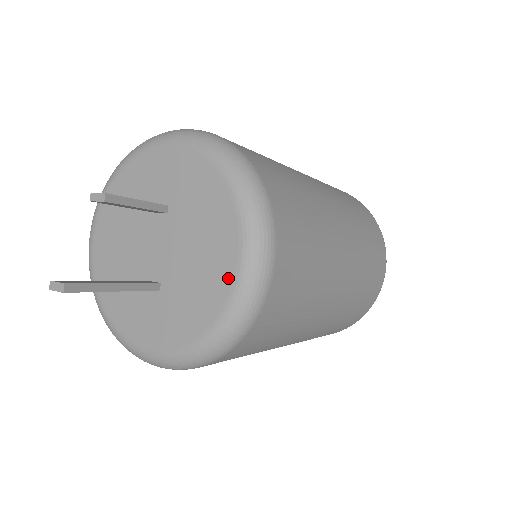
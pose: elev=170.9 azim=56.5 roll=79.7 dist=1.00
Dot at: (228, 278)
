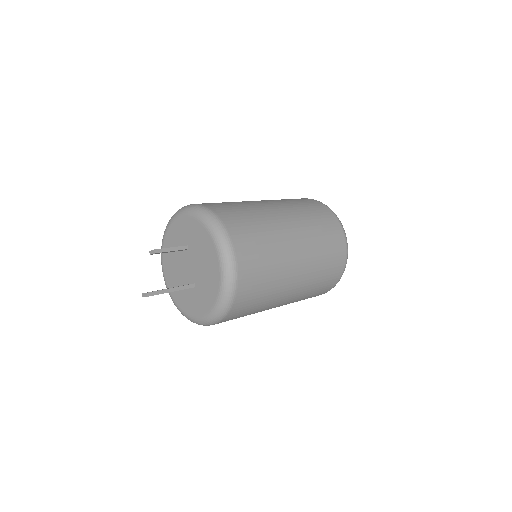
Dot at: (217, 272)
